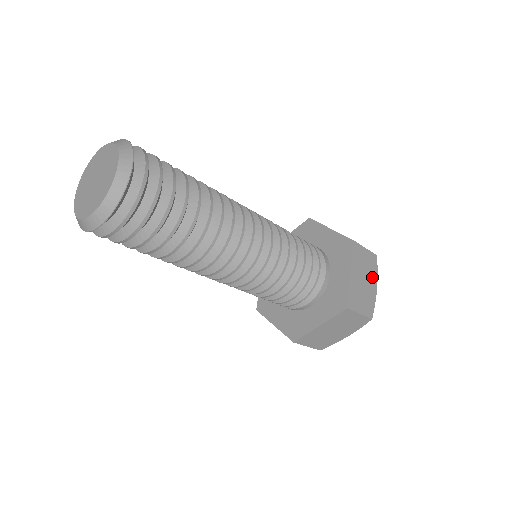
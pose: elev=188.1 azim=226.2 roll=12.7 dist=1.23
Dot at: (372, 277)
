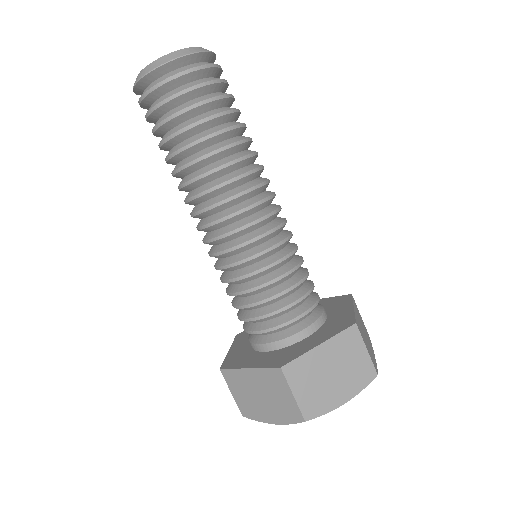
Dot at: (370, 345)
